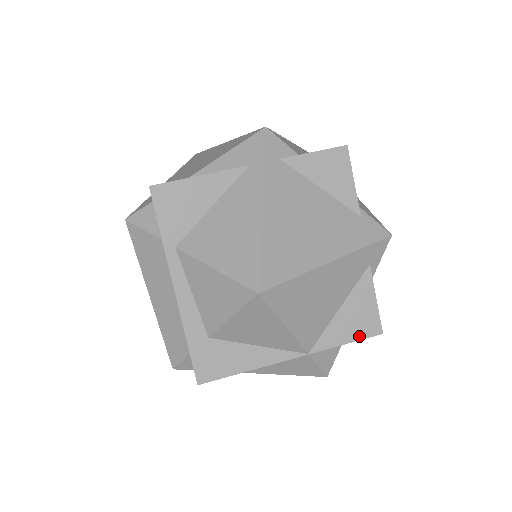
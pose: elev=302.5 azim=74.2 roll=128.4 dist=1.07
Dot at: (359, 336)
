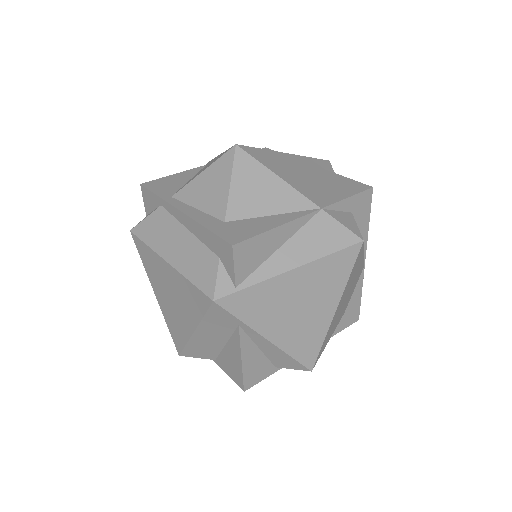
Dot at: (355, 192)
